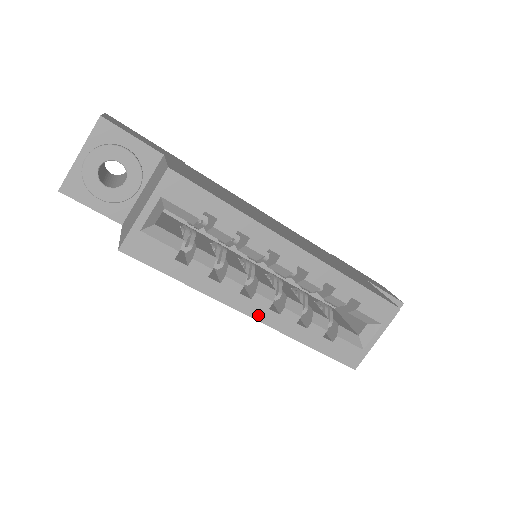
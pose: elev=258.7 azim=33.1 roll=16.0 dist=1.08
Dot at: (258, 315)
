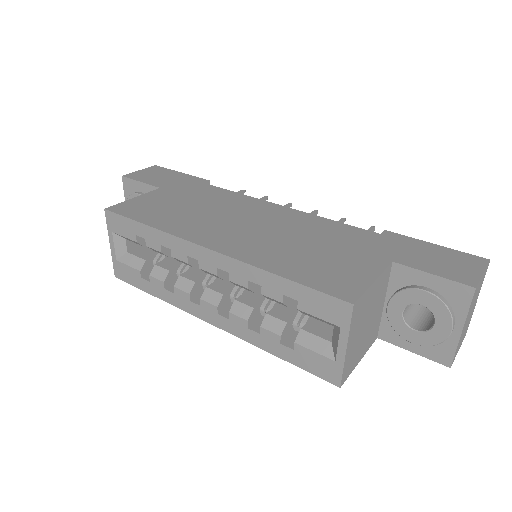
Dot at: (213, 321)
